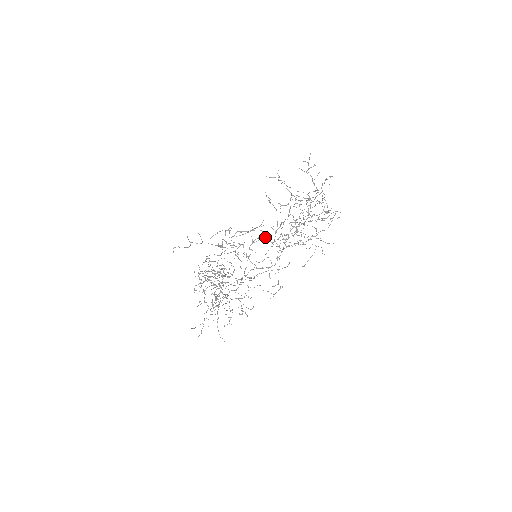
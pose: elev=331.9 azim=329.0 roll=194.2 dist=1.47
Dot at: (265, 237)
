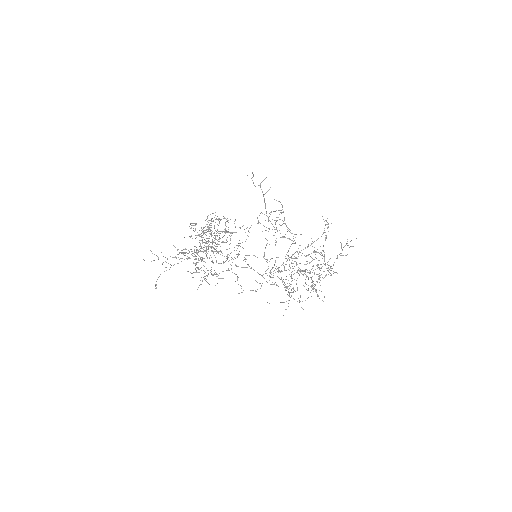
Dot at: occluded
